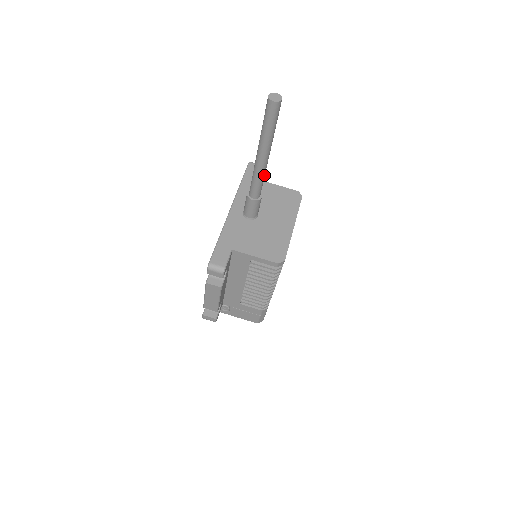
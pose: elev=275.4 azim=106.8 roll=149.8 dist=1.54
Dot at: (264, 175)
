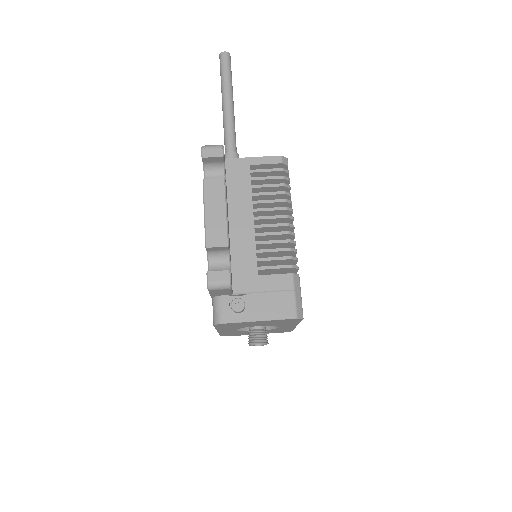
Dot at: (234, 127)
